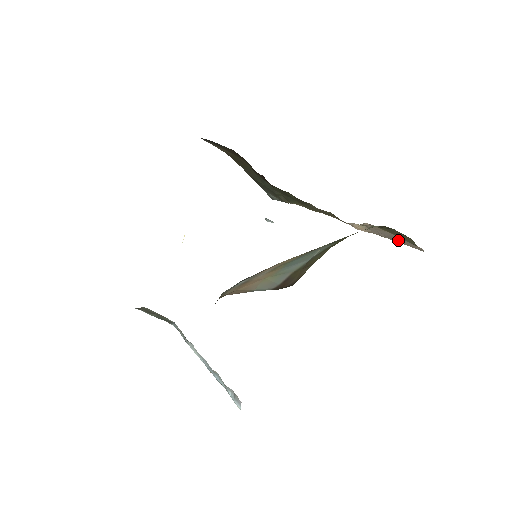
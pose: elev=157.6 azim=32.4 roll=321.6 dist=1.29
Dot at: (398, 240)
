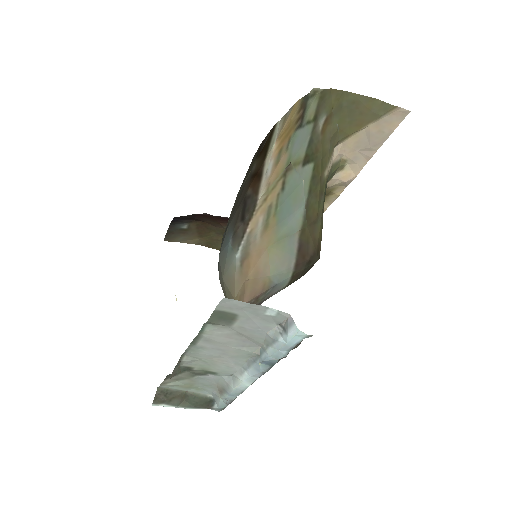
Dot at: (380, 134)
